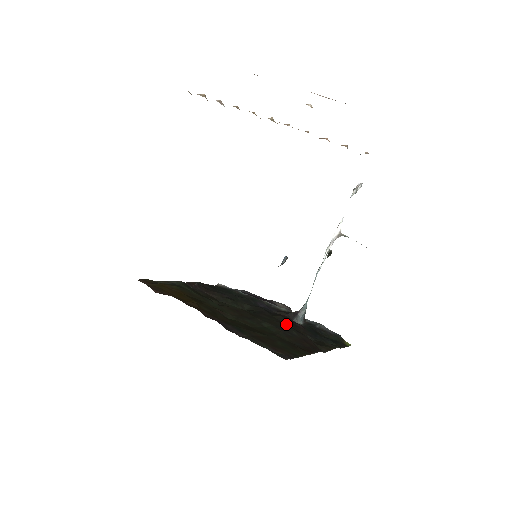
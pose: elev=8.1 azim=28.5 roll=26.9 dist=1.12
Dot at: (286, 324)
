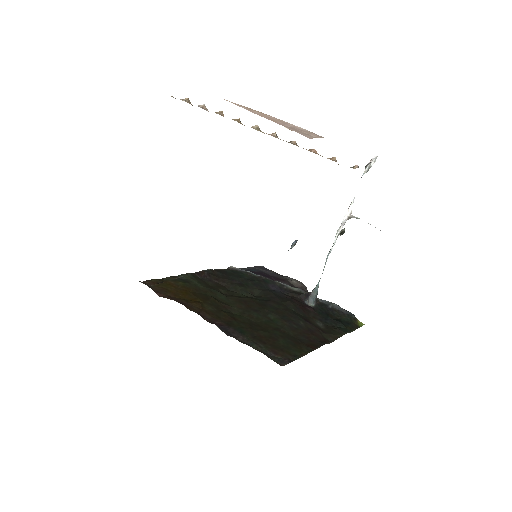
Dot at: (294, 312)
